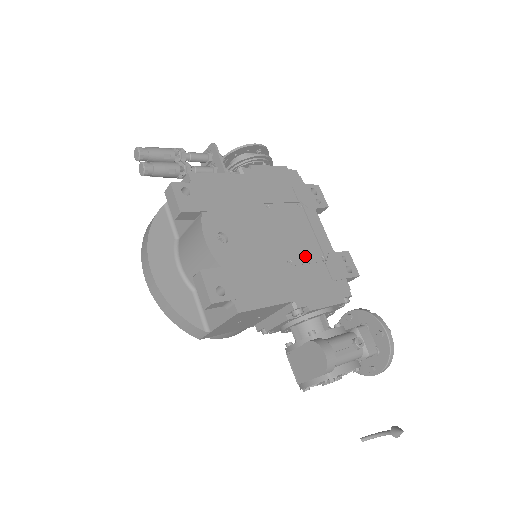
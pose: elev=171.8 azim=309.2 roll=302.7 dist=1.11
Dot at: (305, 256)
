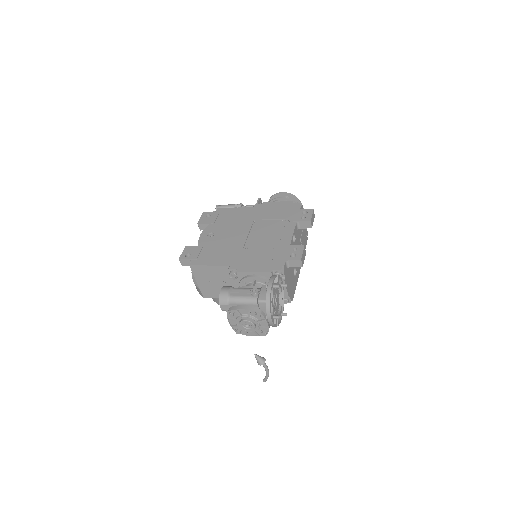
Dot at: (262, 246)
